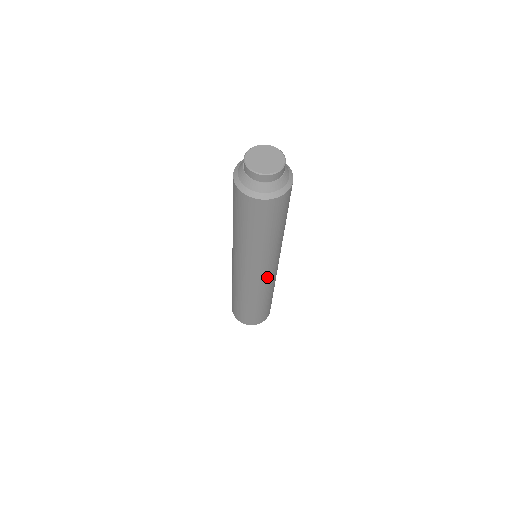
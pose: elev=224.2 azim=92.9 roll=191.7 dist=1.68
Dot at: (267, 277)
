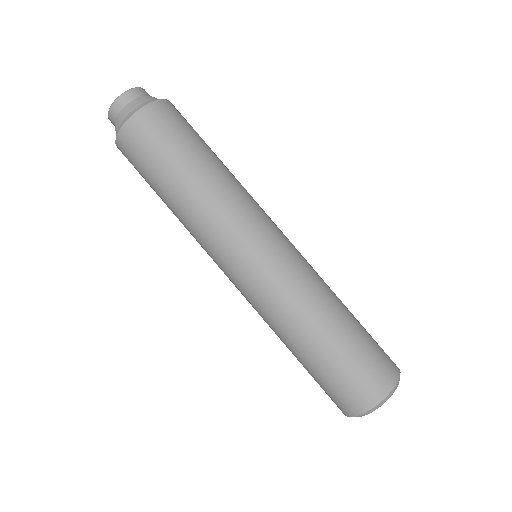
Dot at: (280, 249)
